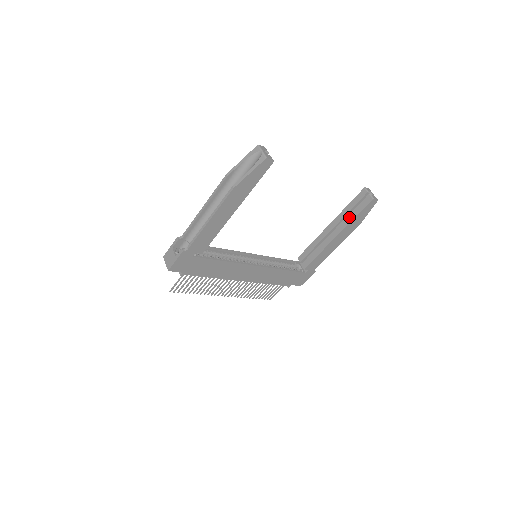
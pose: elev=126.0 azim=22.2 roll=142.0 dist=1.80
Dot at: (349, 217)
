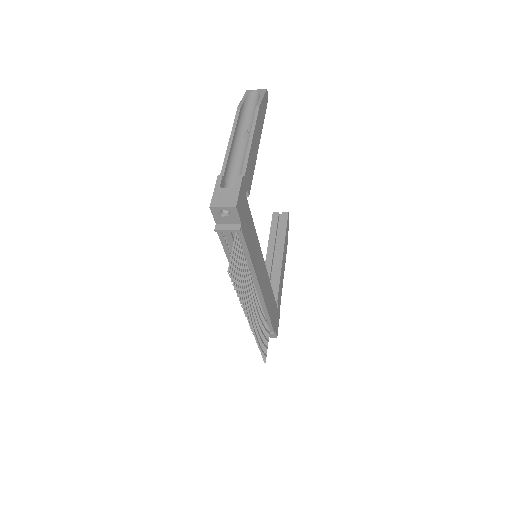
Dot at: (281, 234)
